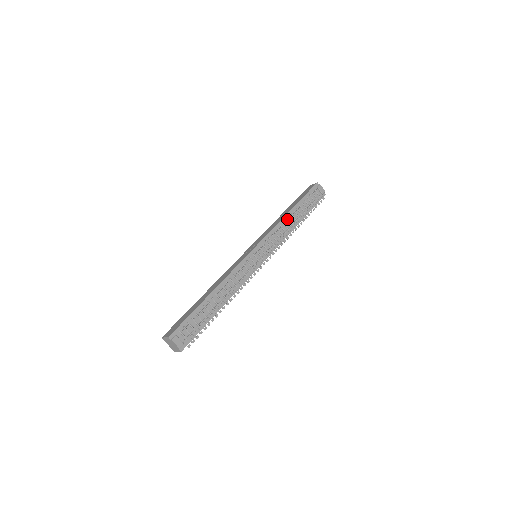
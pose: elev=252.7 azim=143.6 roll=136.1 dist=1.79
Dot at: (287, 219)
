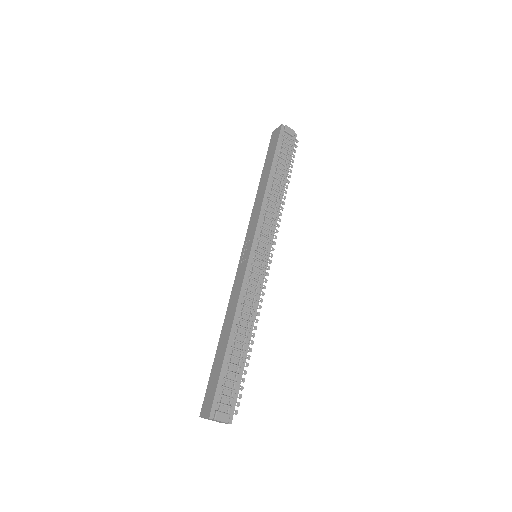
Dot at: (270, 191)
